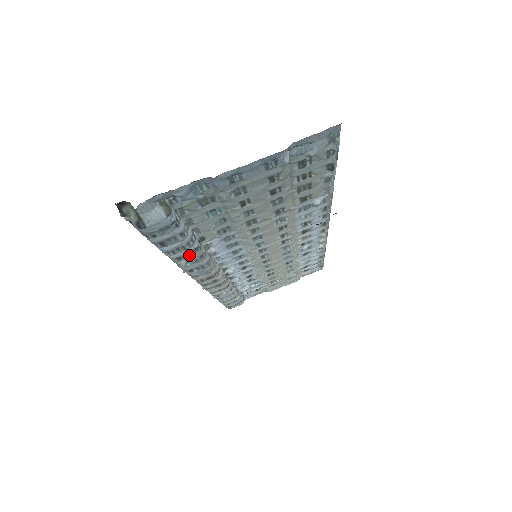
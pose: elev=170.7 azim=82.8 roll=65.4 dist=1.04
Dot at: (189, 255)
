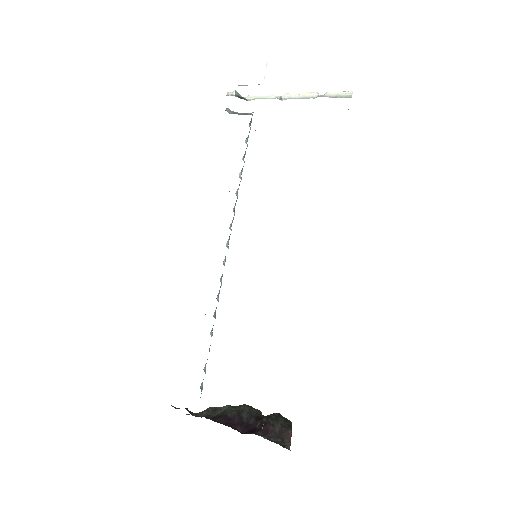
Dot at: occluded
